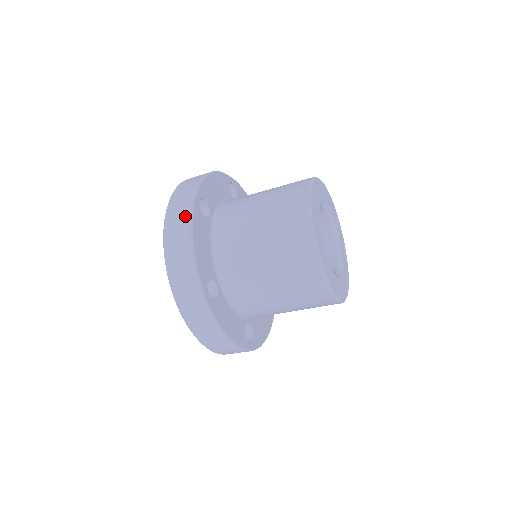
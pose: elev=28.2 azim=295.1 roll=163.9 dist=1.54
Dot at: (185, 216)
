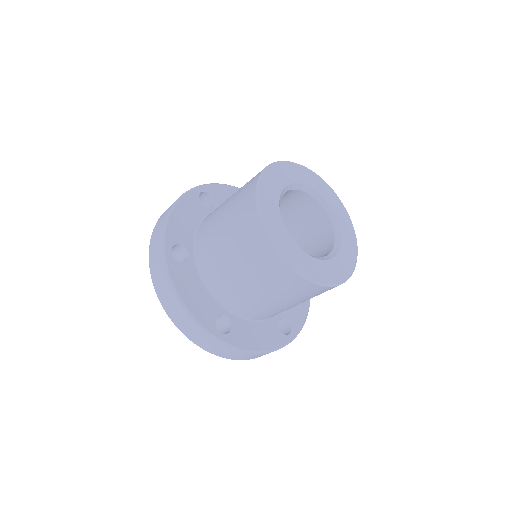
Dot at: (164, 278)
